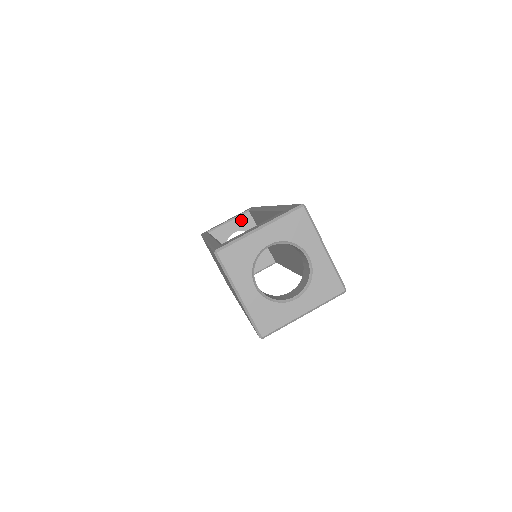
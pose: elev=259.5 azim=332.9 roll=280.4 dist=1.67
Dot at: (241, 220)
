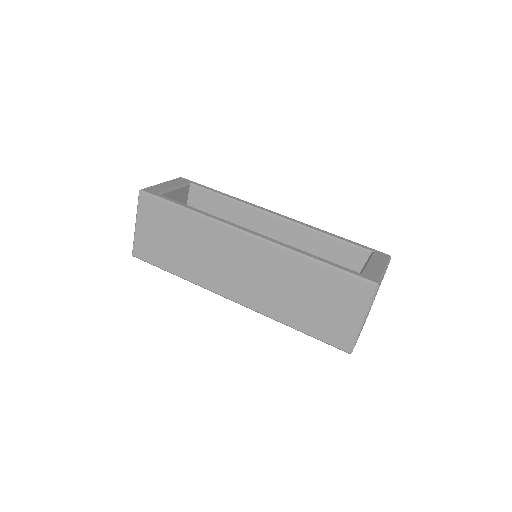
Dot at: (182, 191)
